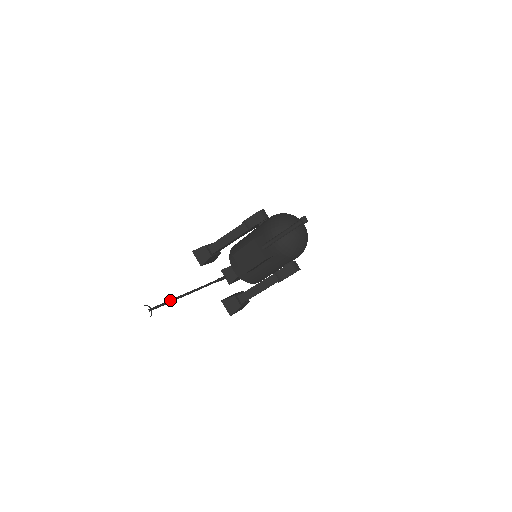
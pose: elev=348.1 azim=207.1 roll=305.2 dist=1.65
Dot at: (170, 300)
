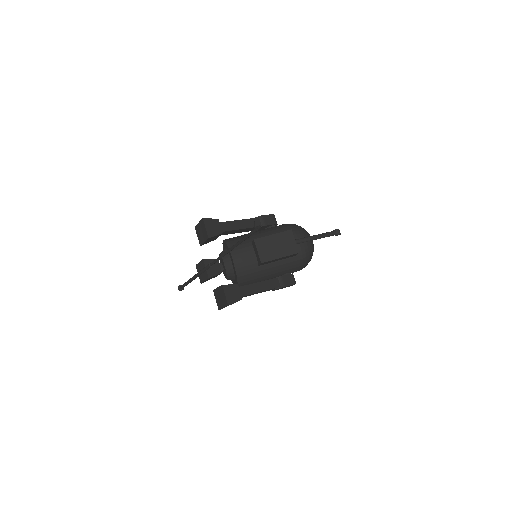
Dot at: (245, 237)
